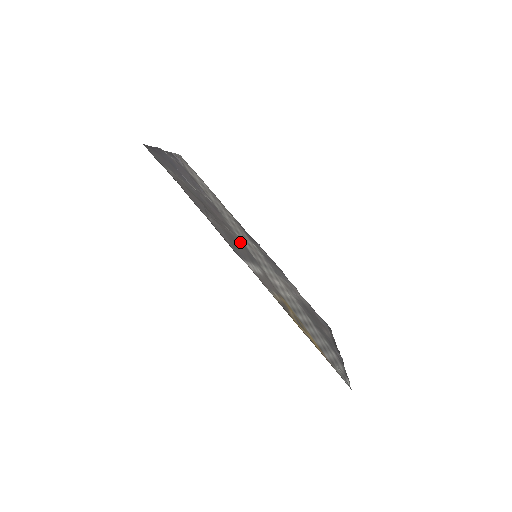
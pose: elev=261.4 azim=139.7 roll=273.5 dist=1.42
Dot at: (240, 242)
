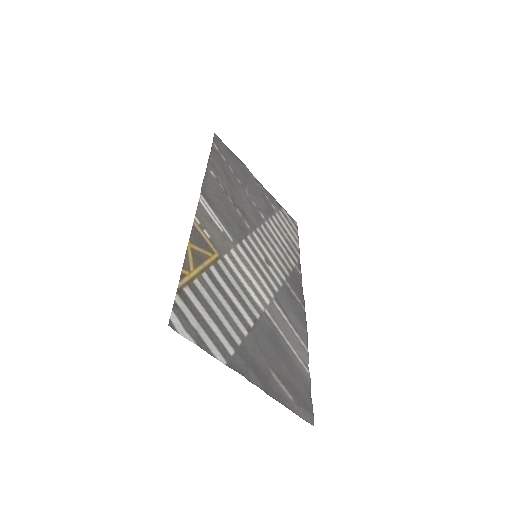
Dot at: (239, 222)
